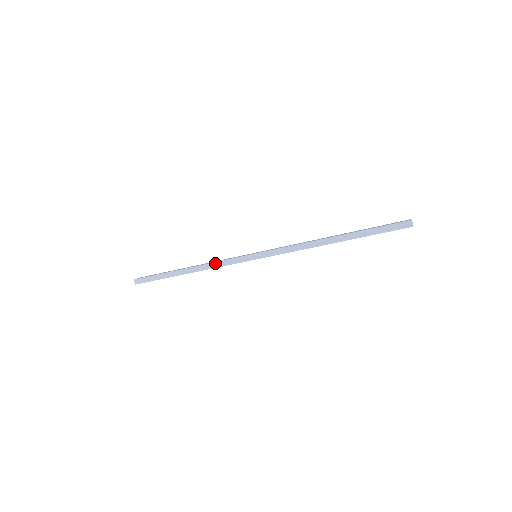
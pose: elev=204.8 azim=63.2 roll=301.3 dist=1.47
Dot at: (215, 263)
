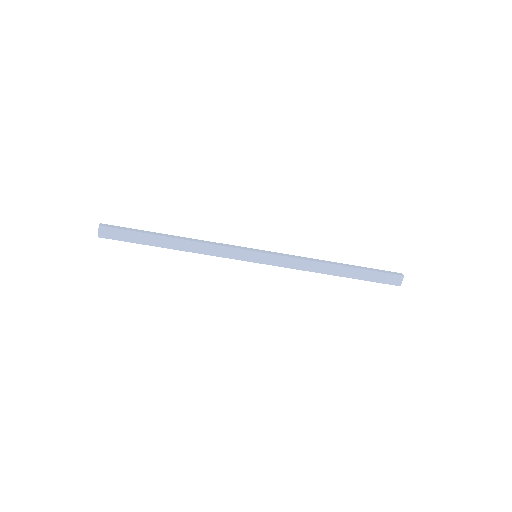
Dot at: (213, 242)
